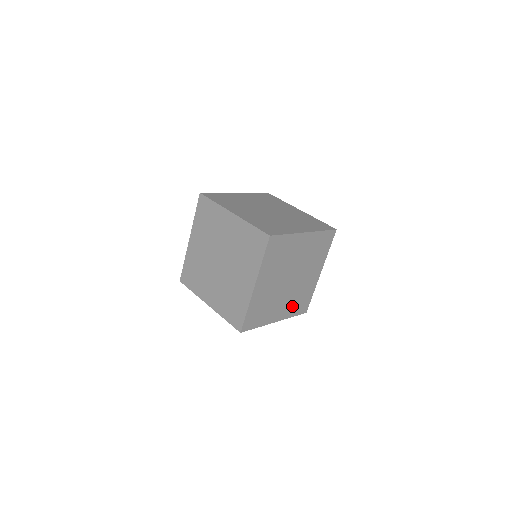
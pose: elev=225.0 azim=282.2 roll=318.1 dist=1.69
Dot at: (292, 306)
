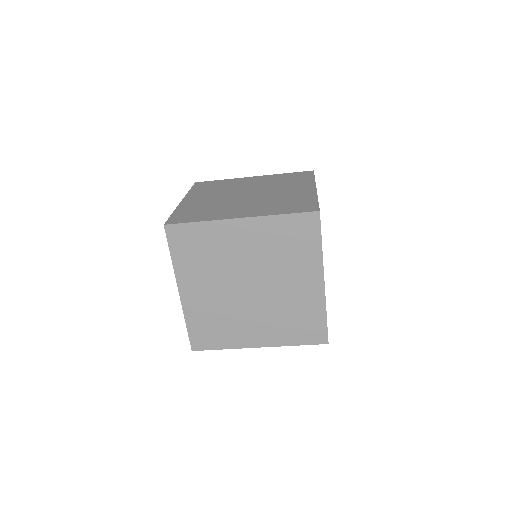
Dot at: (283, 329)
